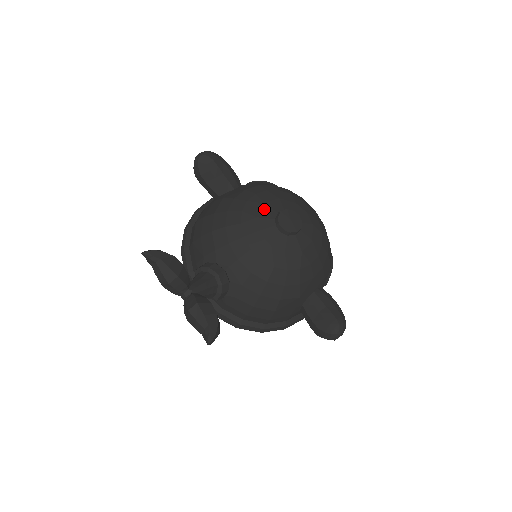
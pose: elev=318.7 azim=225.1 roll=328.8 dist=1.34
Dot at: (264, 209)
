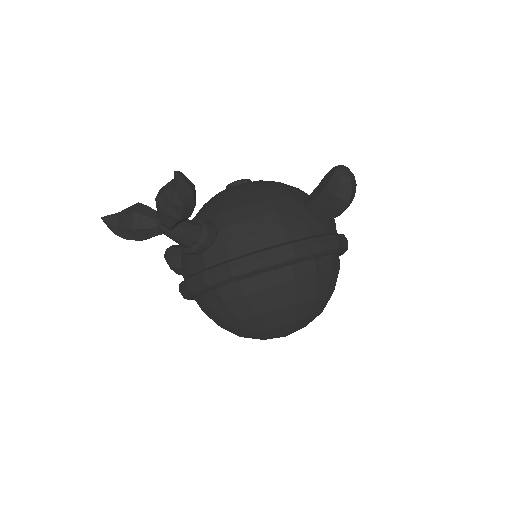
Dot at: occluded
